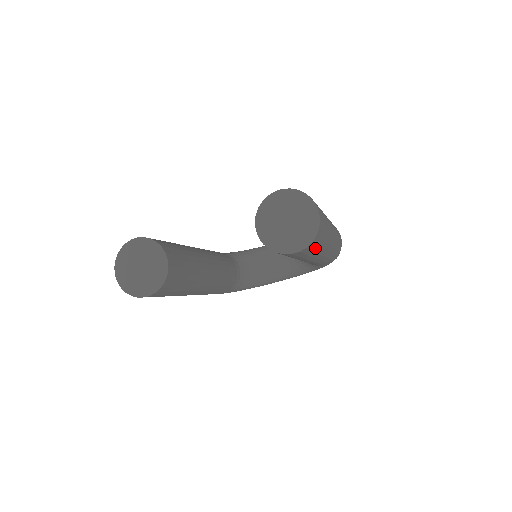
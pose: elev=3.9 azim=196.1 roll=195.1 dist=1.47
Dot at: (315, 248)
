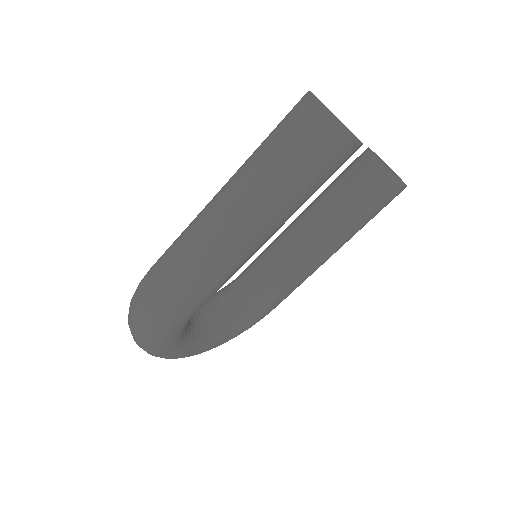
Dot at: occluded
